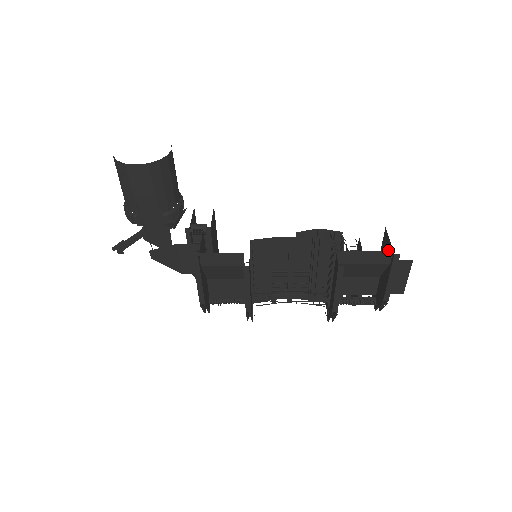
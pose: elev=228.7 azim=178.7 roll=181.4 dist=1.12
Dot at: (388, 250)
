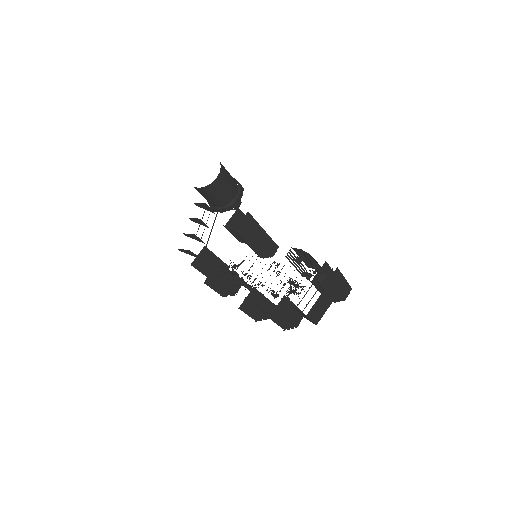
Dot at: occluded
